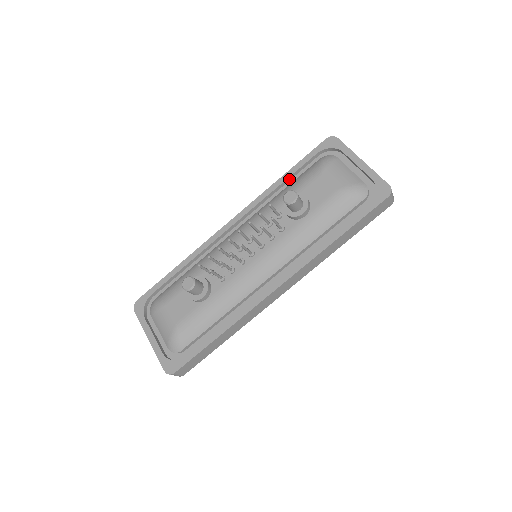
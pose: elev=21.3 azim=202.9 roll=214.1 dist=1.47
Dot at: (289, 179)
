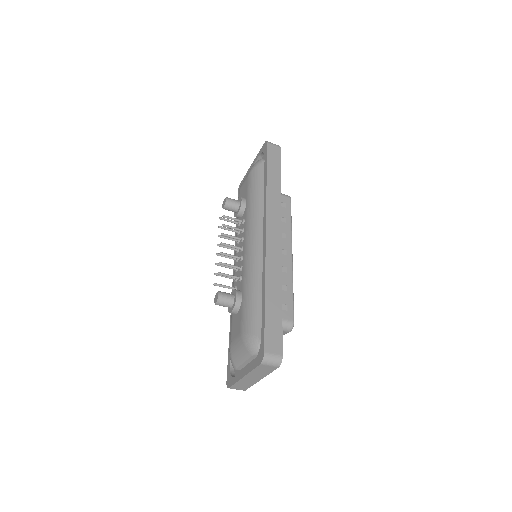
Dot at: occluded
